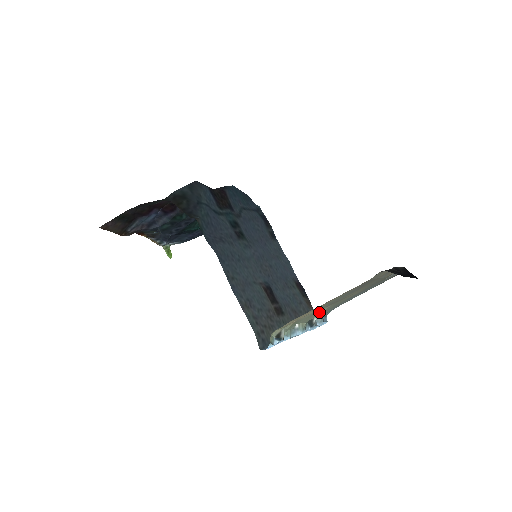
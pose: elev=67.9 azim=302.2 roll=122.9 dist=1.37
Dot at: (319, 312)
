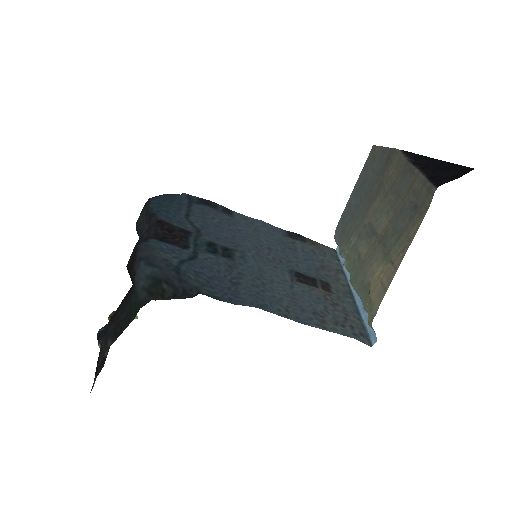
Dot at: (361, 255)
